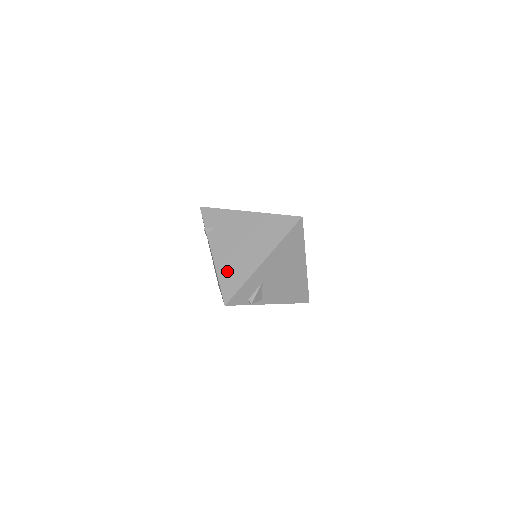
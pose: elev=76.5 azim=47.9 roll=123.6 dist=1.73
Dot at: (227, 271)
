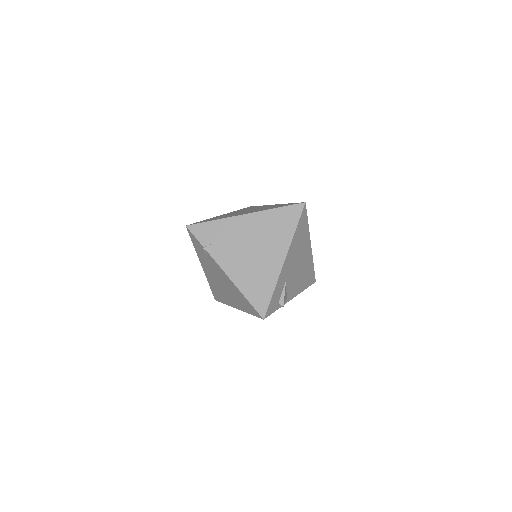
Dot at: (250, 284)
